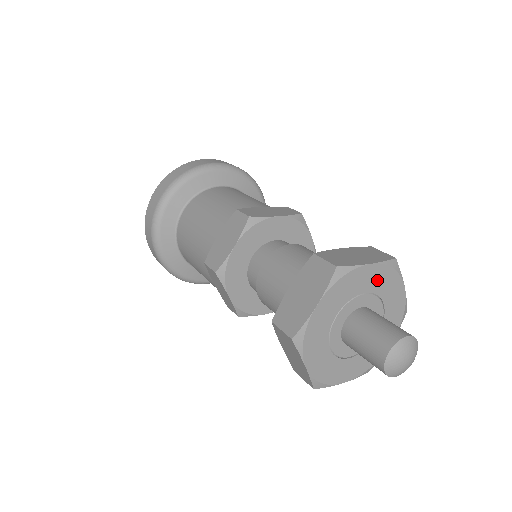
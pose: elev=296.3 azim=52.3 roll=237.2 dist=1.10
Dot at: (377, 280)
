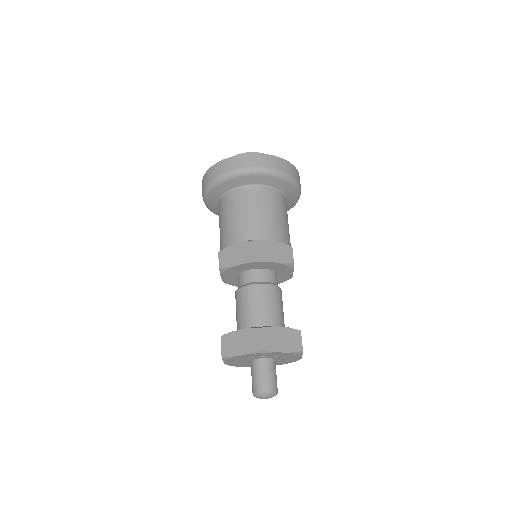
Dot at: (284, 355)
